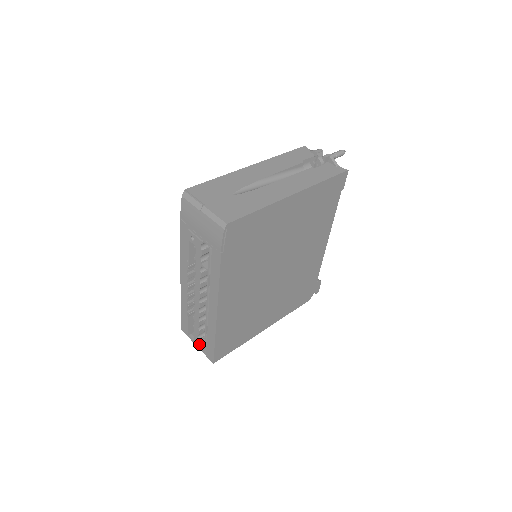
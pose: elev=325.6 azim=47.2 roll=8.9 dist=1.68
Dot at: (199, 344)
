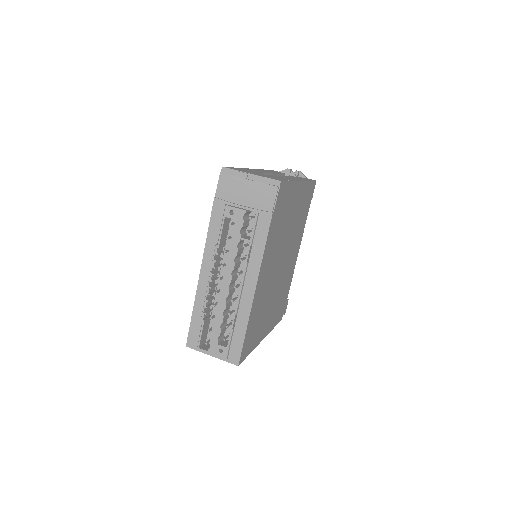
Dot at: (218, 349)
